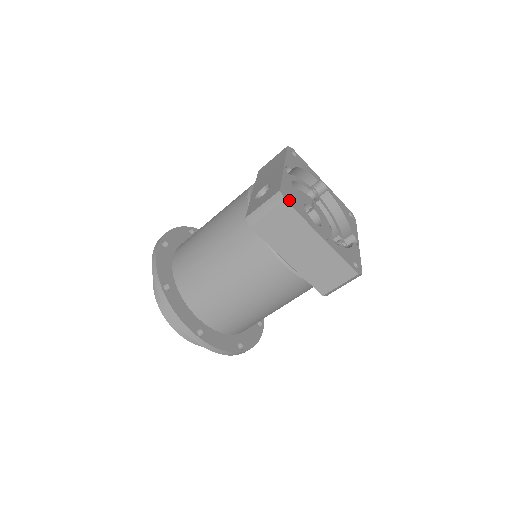
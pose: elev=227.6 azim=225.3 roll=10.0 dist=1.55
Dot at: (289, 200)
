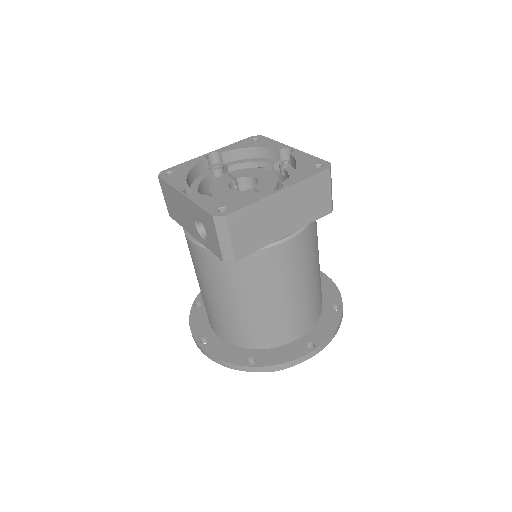
Dot at: (227, 211)
